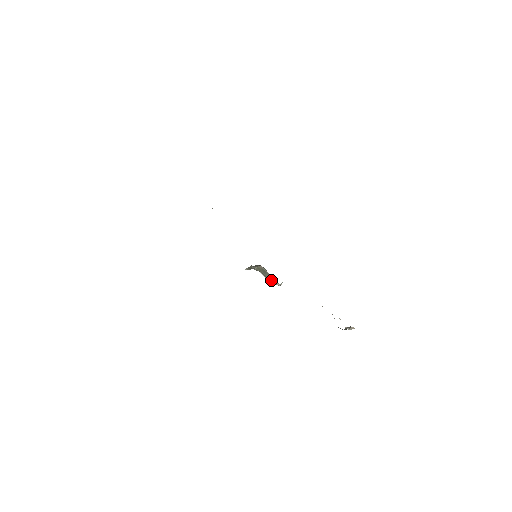
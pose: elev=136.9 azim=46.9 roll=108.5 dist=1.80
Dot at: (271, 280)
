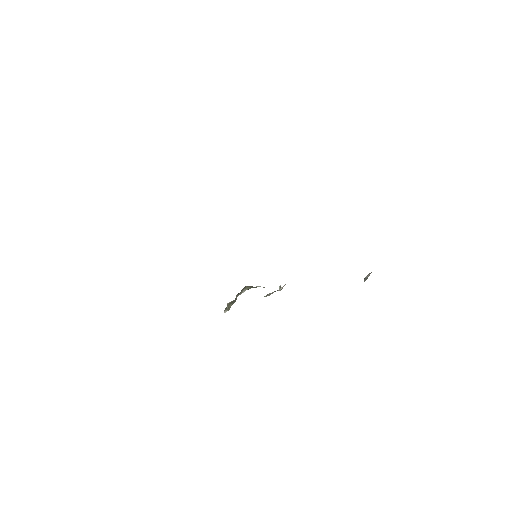
Dot at: (264, 296)
